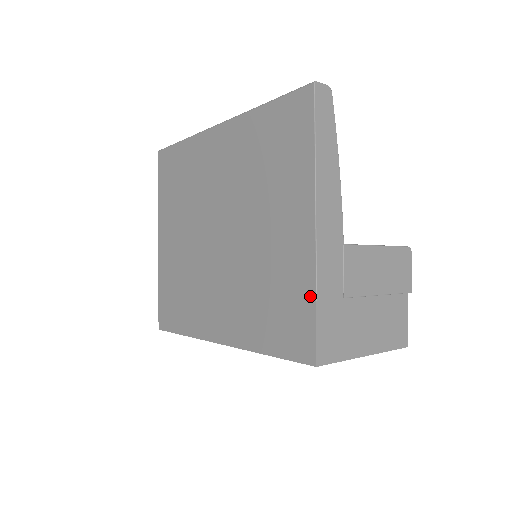
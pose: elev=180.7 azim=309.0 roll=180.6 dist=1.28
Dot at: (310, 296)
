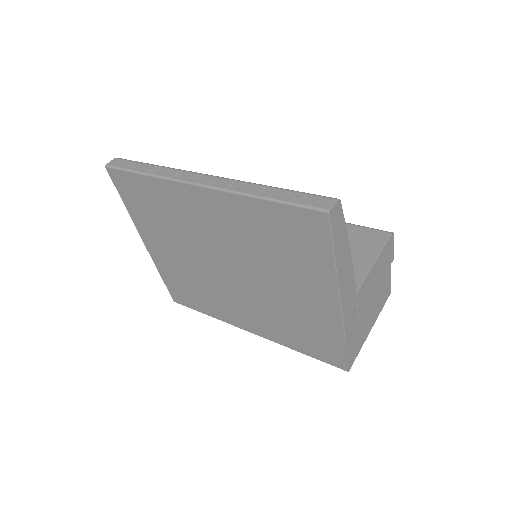
Dot at: (340, 341)
